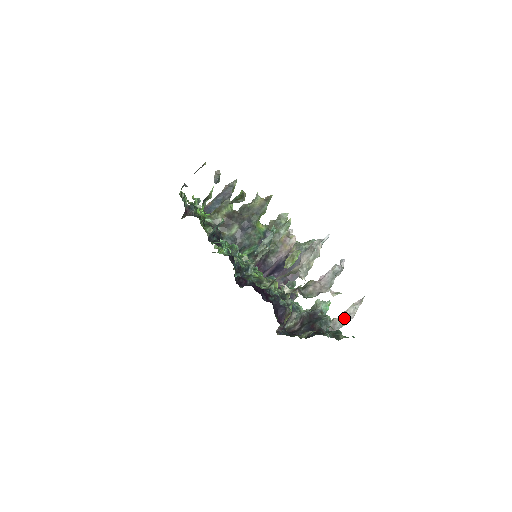
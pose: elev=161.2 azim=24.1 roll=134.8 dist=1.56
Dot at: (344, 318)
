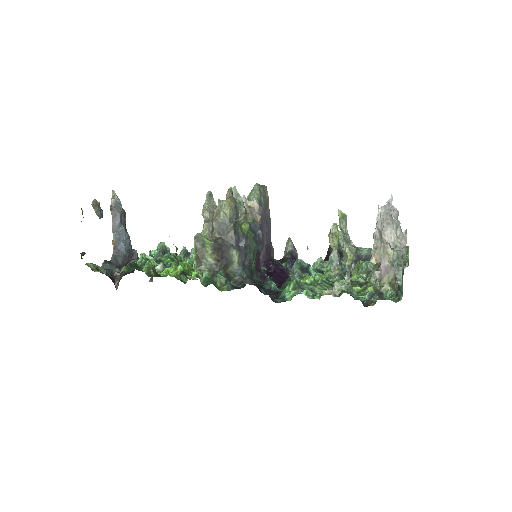
Dot at: occluded
